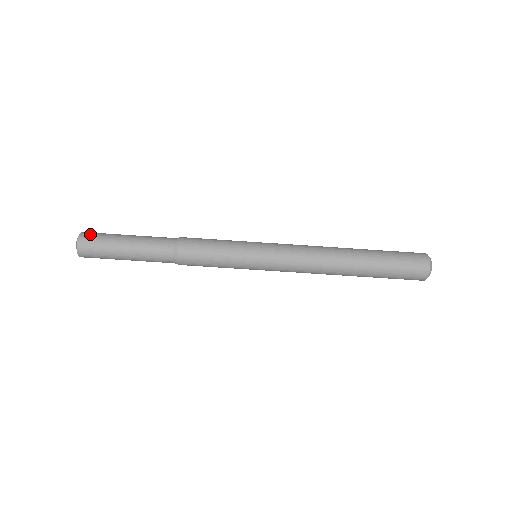
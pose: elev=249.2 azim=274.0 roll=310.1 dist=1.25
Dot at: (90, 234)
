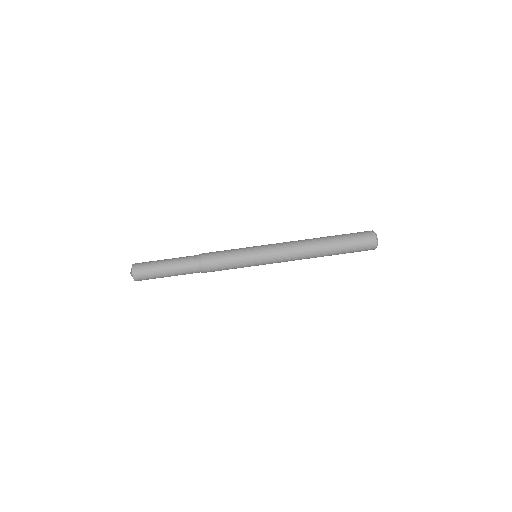
Dot at: (140, 263)
